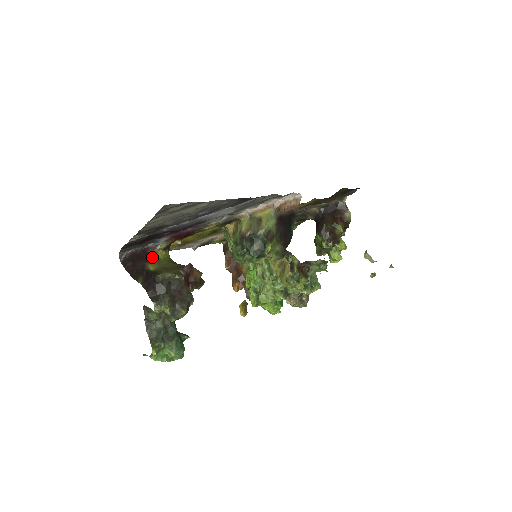
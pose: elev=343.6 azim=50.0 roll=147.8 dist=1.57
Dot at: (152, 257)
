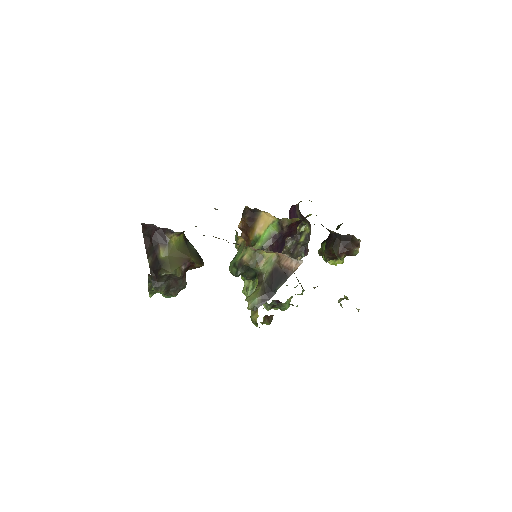
Dot at: (166, 241)
